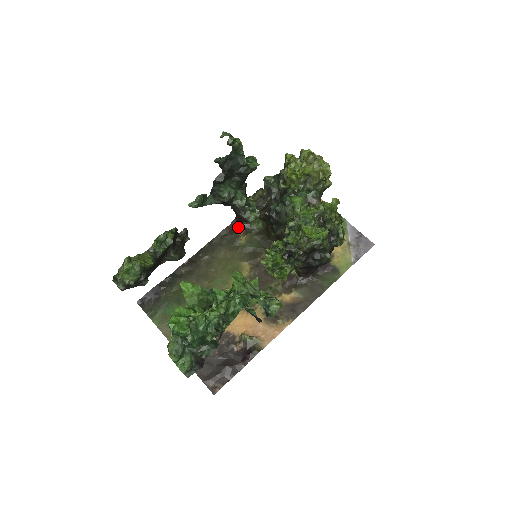
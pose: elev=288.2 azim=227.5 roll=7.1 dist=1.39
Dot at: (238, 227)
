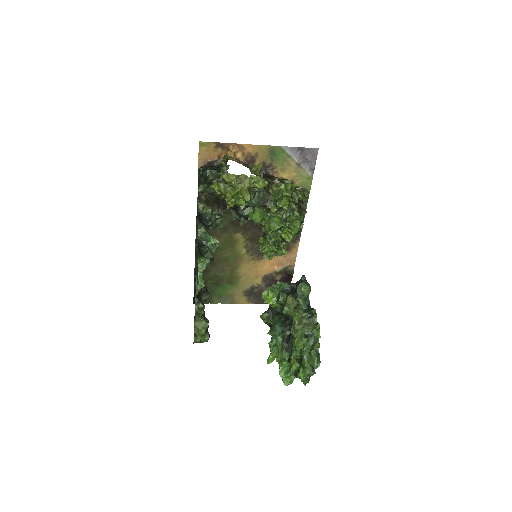
Dot at: occluded
